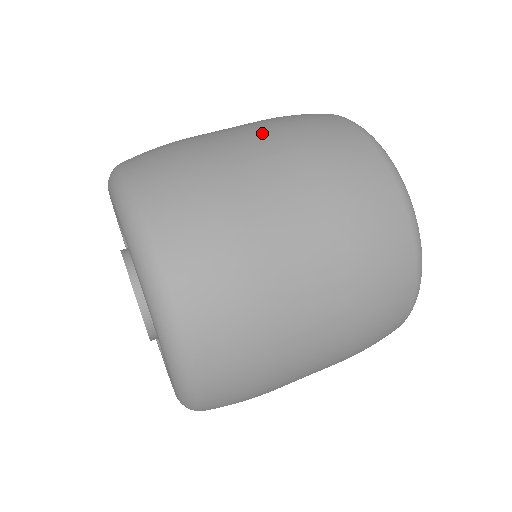
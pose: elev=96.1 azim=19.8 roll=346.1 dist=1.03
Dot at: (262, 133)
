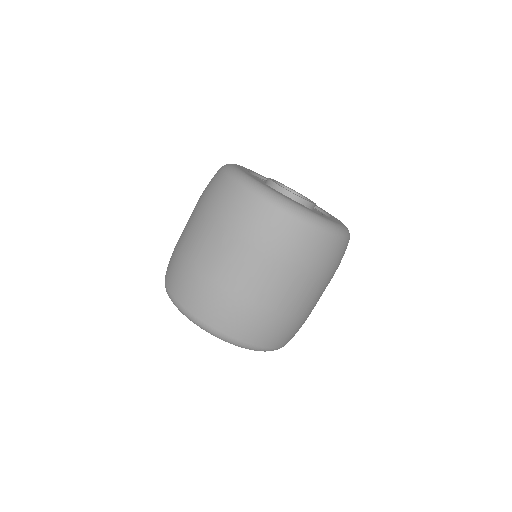
Dot at: (192, 218)
